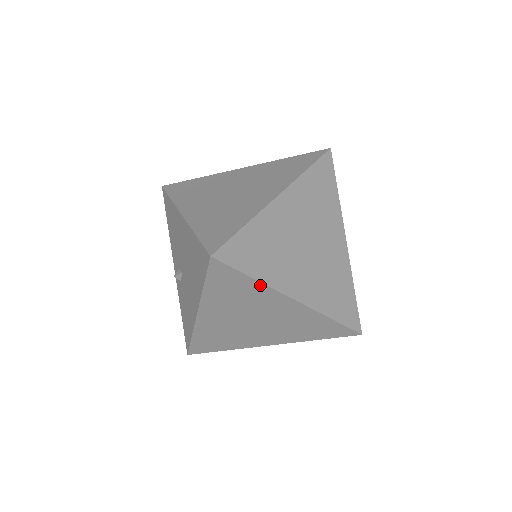
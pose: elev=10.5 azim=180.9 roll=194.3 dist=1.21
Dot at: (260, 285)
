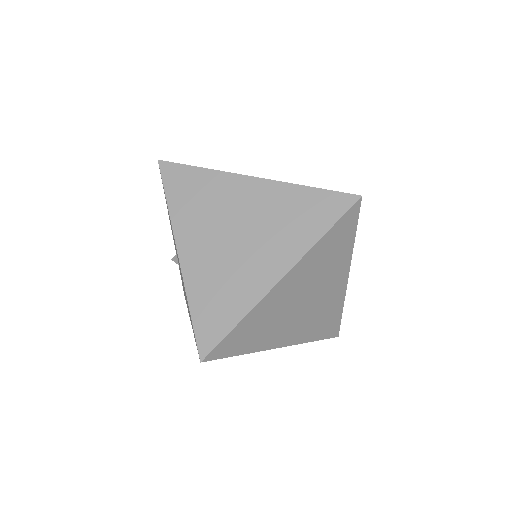
Dot at: (247, 351)
